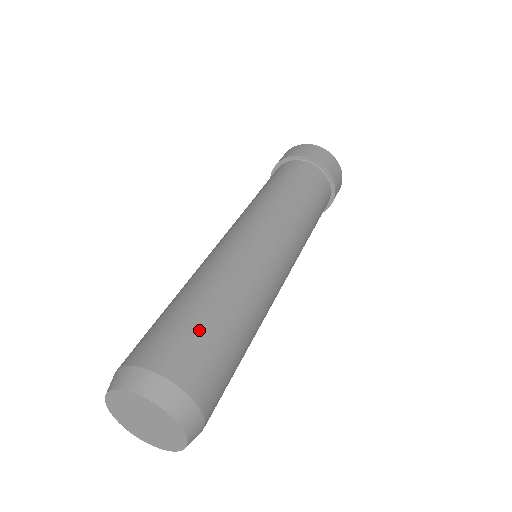
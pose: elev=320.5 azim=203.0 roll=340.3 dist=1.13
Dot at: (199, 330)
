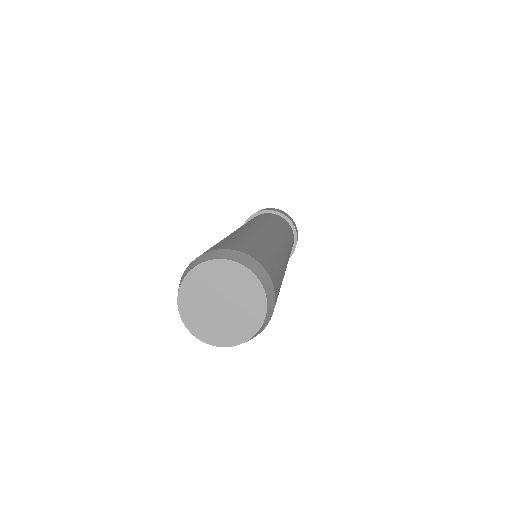
Dot at: occluded
